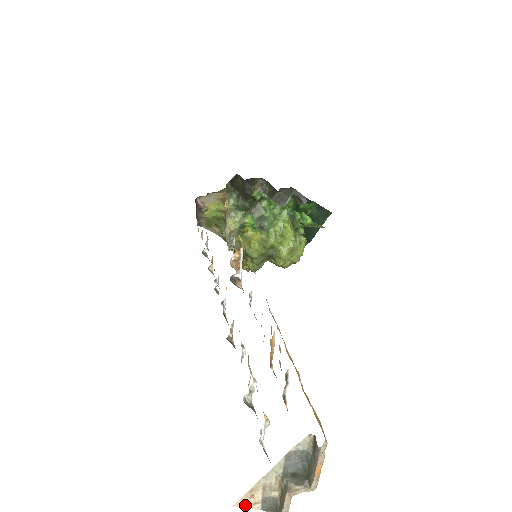
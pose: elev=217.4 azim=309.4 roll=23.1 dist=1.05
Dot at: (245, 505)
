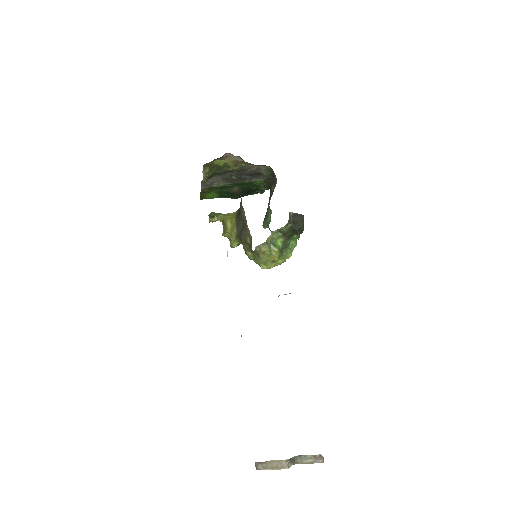
Dot at: occluded
